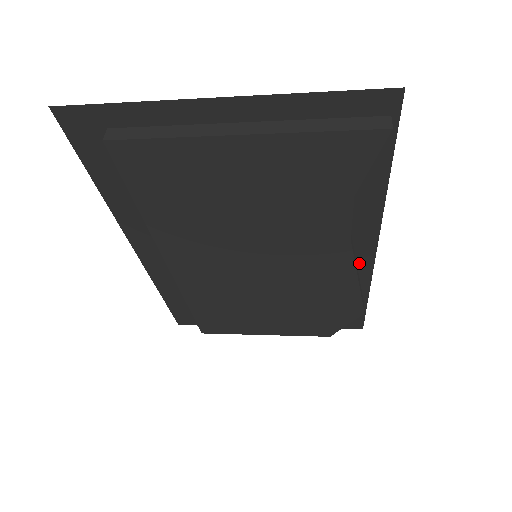
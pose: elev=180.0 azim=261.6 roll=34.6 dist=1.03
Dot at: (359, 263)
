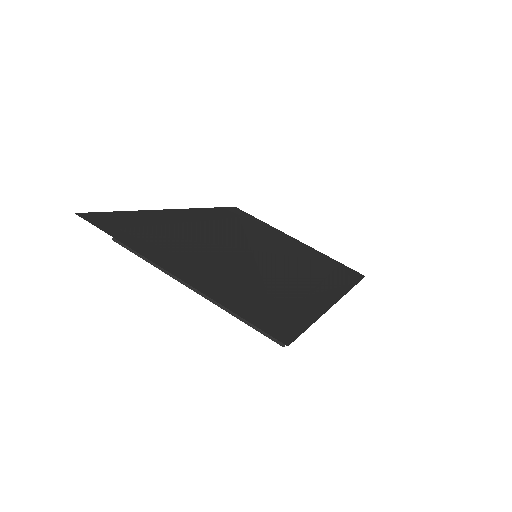
Dot at: (333, 290)
